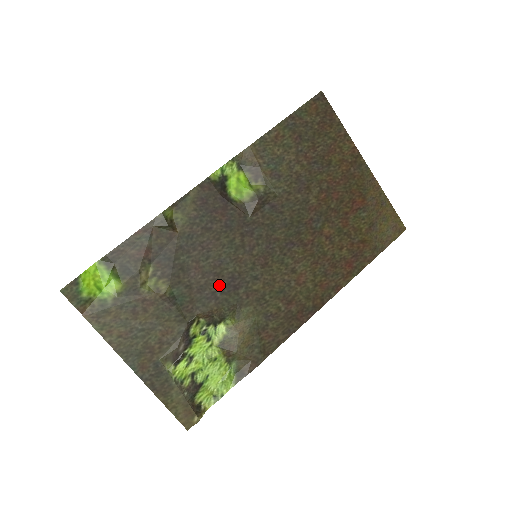
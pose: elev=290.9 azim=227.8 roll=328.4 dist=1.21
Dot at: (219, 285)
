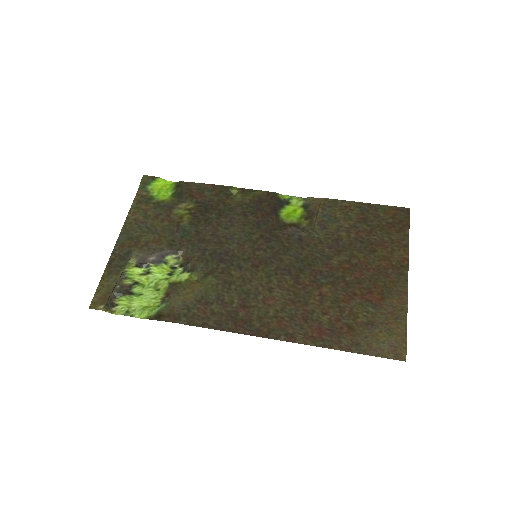
Dot at: (214, 249)
